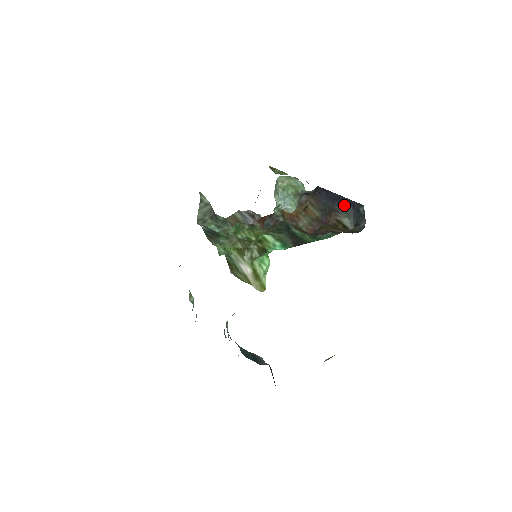
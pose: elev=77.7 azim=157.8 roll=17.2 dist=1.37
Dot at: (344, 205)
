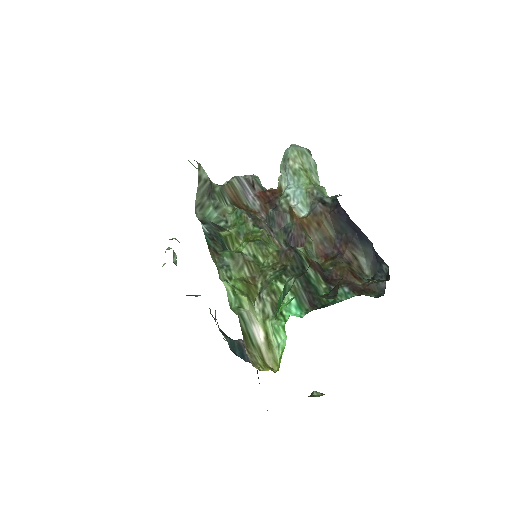
Dot at: (365, 244)
